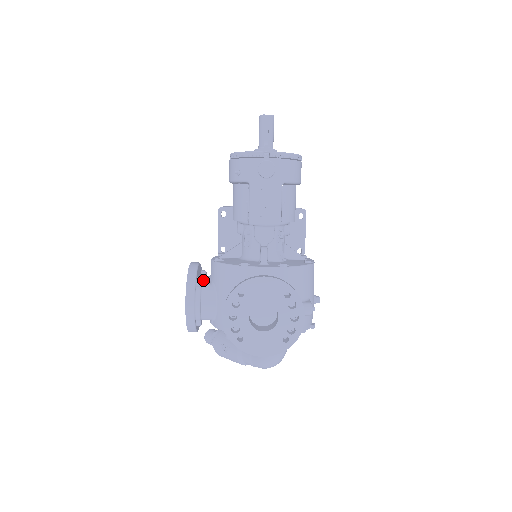
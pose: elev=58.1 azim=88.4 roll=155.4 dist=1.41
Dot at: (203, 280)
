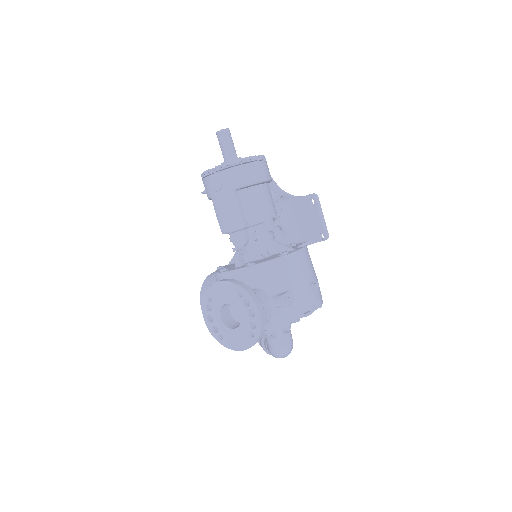
Dot at: occluded
